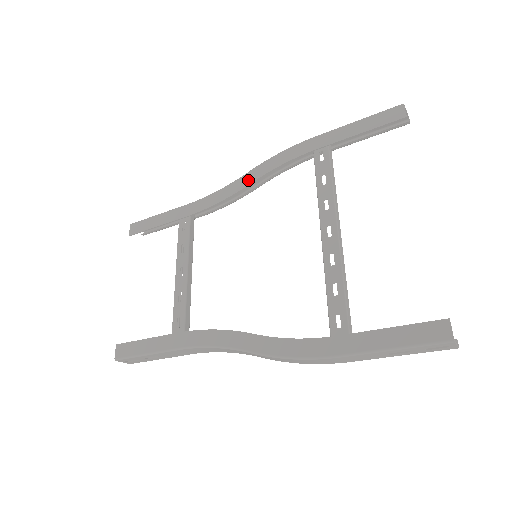
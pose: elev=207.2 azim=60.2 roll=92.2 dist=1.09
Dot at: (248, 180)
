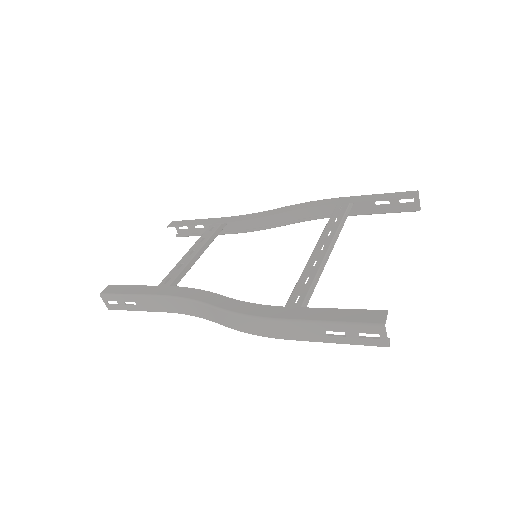
Dot at: (278, 211)
